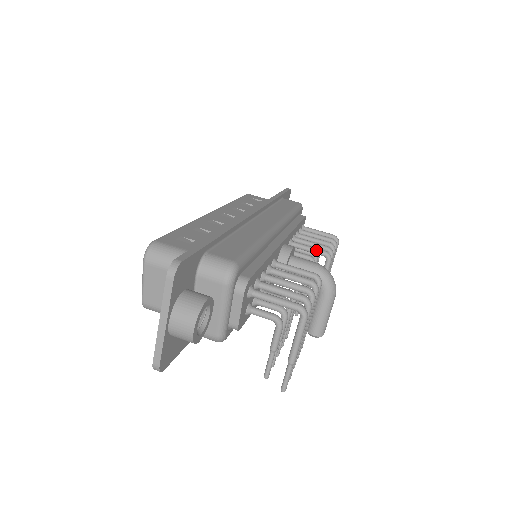
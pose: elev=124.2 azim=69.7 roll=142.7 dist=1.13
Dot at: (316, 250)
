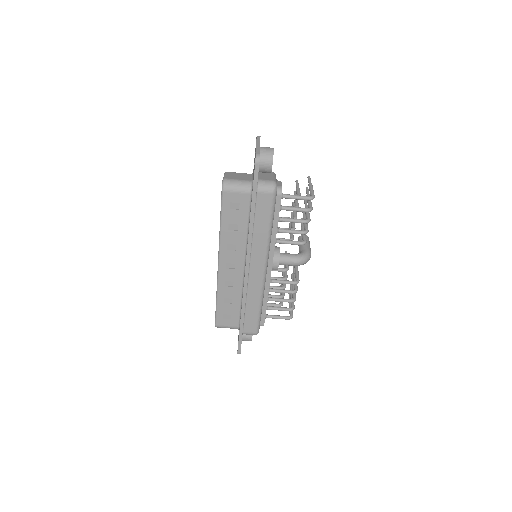
Dot at: occluded
